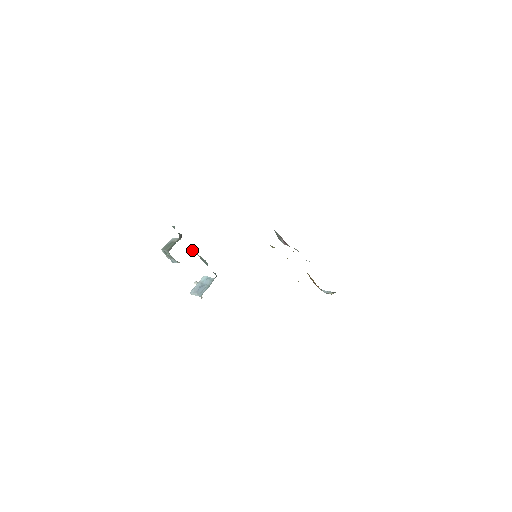
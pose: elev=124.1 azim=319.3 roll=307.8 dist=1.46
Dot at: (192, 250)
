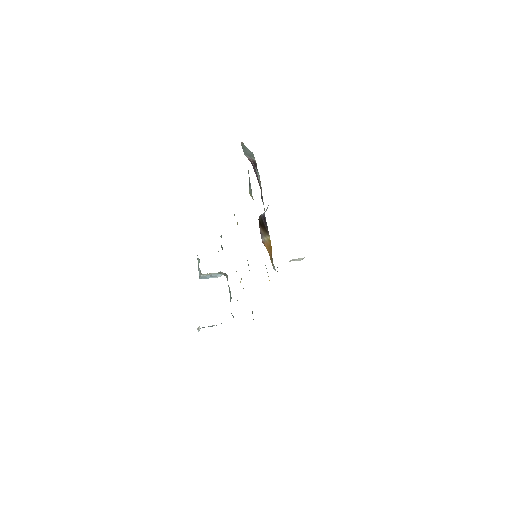
Dot at: (225, 274)
